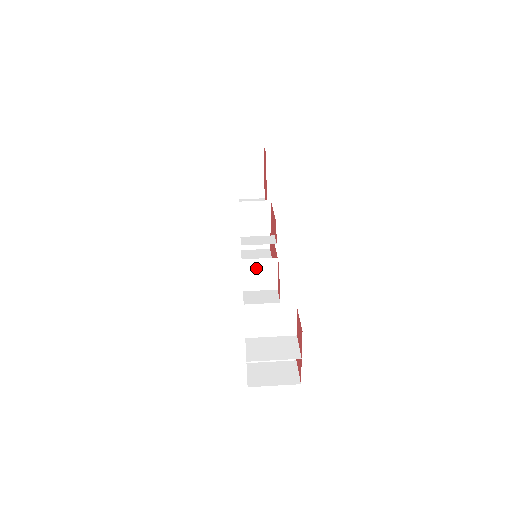
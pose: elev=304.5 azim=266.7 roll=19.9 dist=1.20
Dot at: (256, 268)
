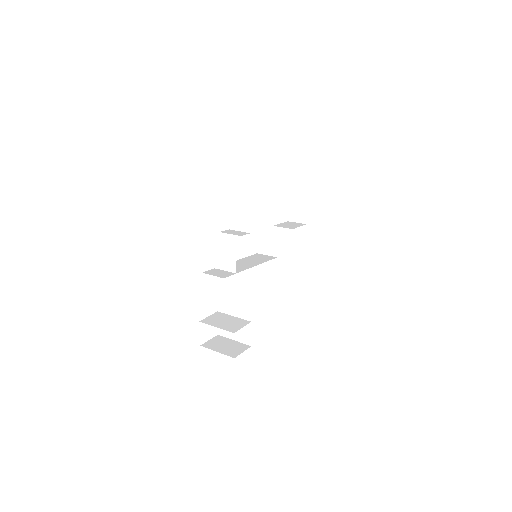
Dot at: (223, 251)
